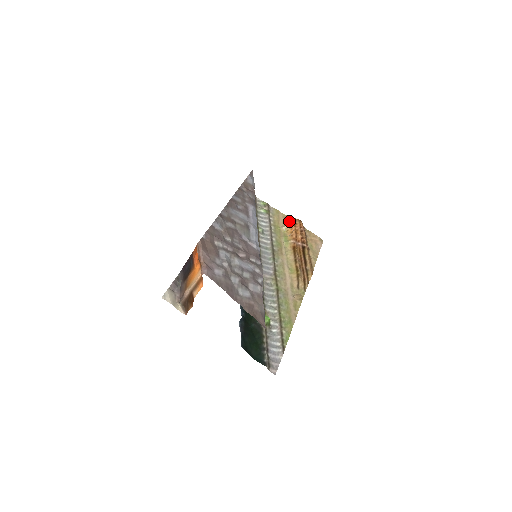
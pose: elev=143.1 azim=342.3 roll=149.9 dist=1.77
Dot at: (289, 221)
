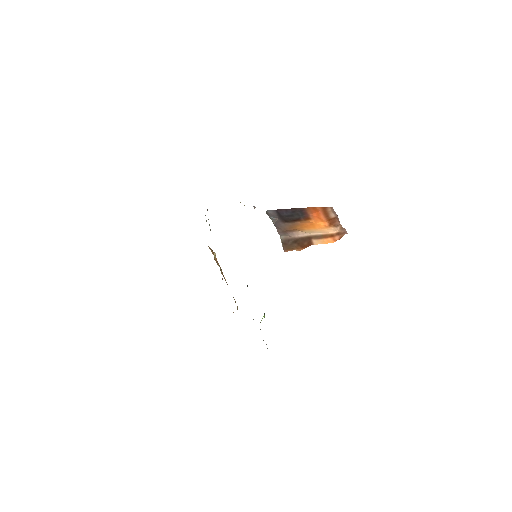
Dot at: occluded
